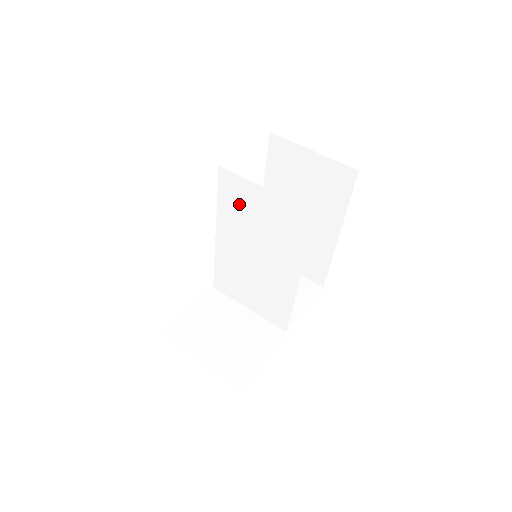
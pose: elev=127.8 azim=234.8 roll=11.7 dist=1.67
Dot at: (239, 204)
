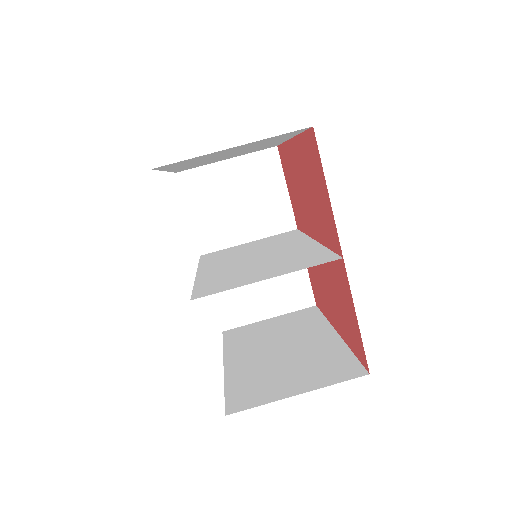
Dot at: (228, 279)
